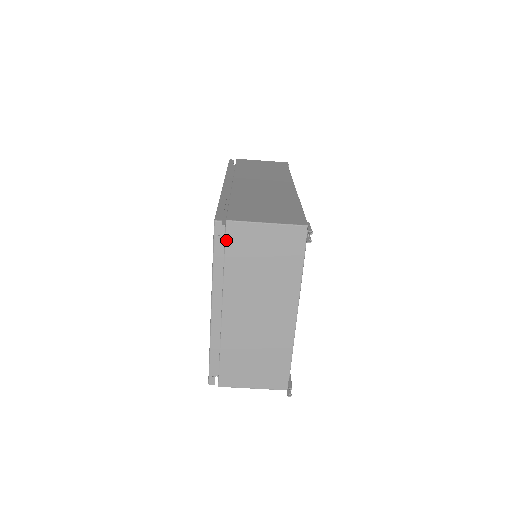
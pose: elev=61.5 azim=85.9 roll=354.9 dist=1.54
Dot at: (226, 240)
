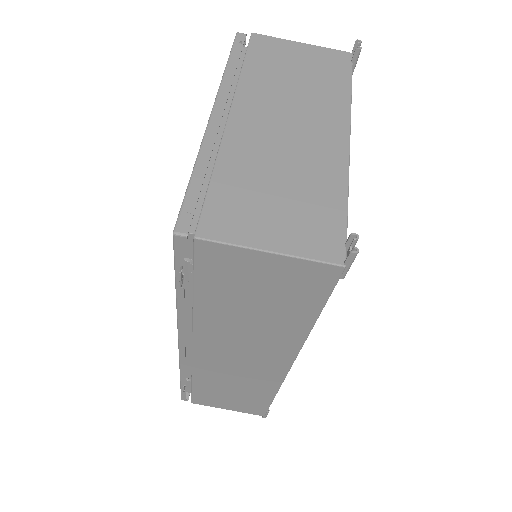
Dot at: (249, 47)
